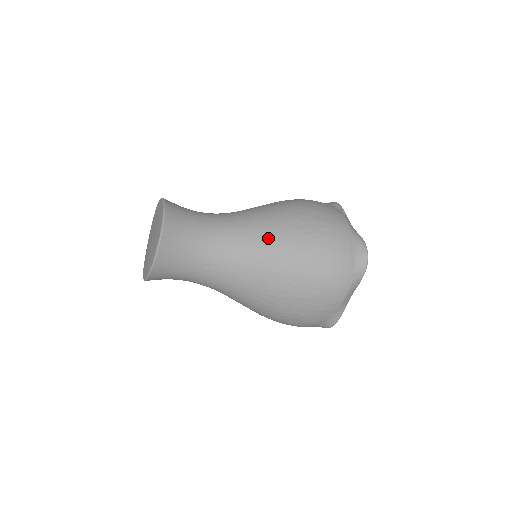
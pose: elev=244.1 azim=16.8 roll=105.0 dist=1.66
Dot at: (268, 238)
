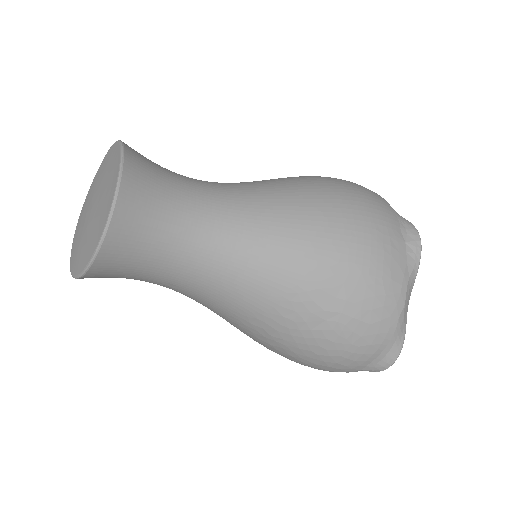
Dot at: (269, 299)
